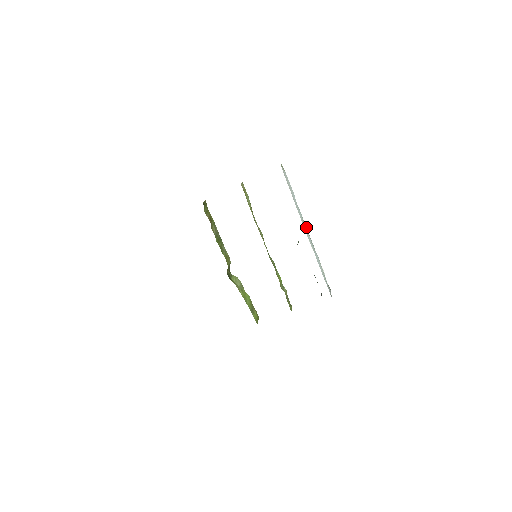
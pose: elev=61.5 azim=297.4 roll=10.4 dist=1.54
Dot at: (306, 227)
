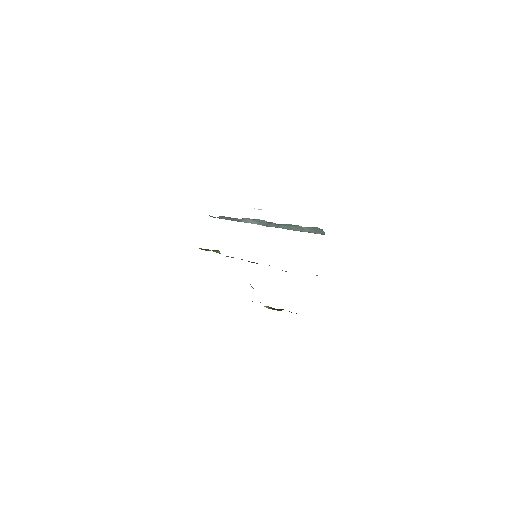
Dot at: occluded
